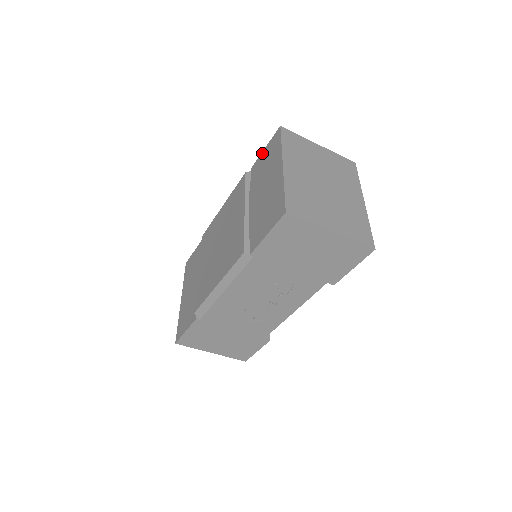
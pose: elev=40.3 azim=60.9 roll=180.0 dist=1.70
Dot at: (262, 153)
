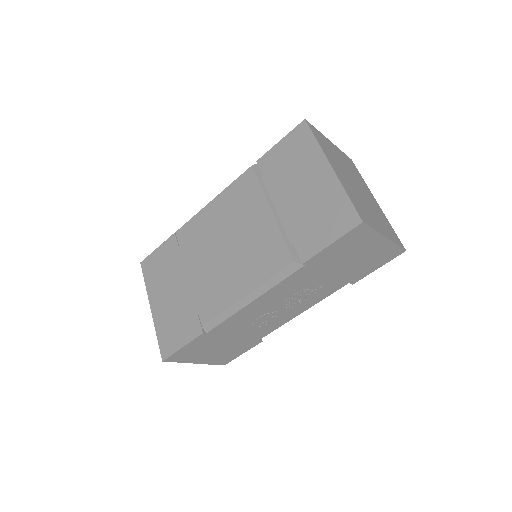
Dot at: (277, 146)
